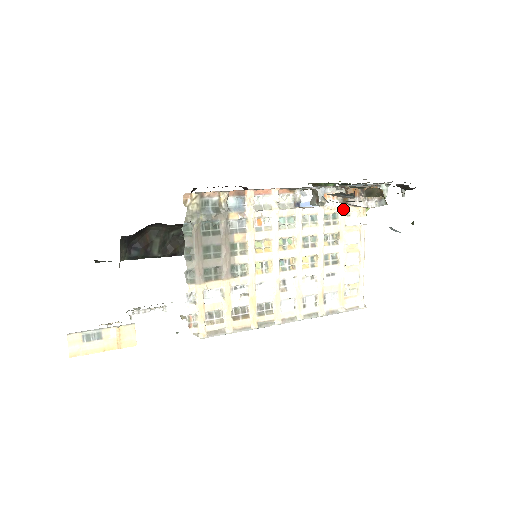
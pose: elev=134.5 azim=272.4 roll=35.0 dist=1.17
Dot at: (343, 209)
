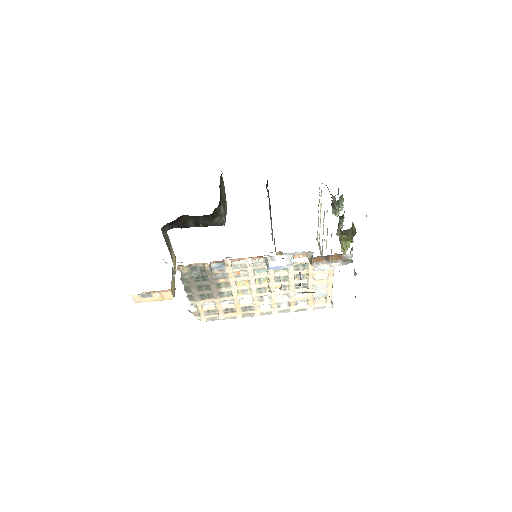
Dot at: occluded
